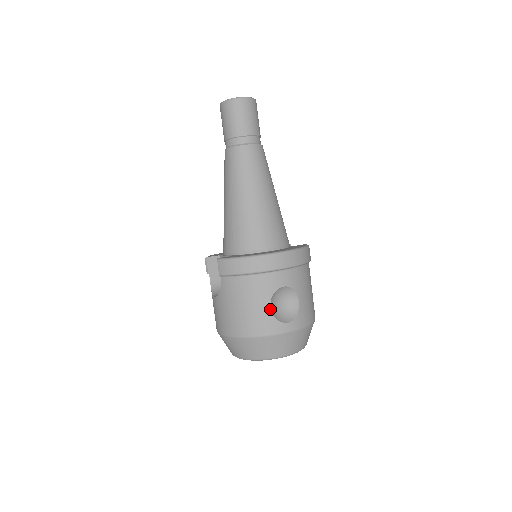
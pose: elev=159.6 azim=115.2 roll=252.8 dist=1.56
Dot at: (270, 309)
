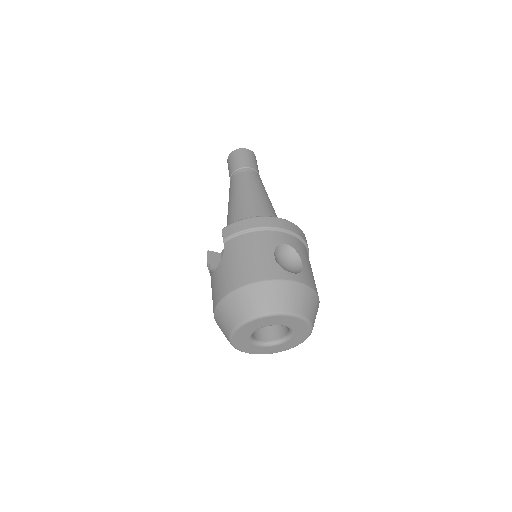
Dot at: (274, 258)
